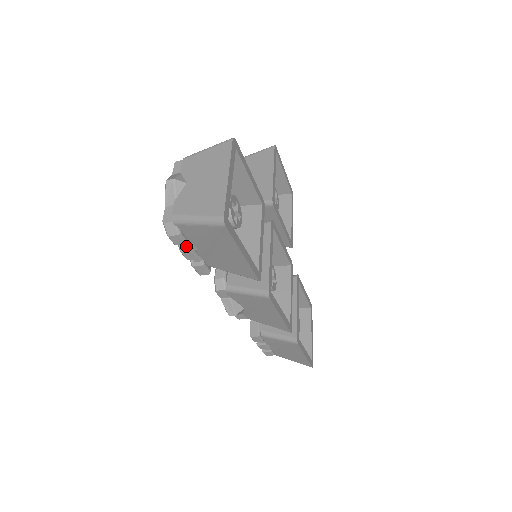
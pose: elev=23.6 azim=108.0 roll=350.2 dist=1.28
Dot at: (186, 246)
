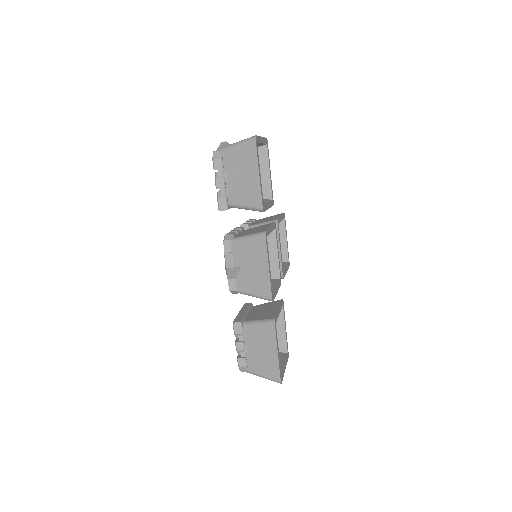
Dot at: (221, 174)
